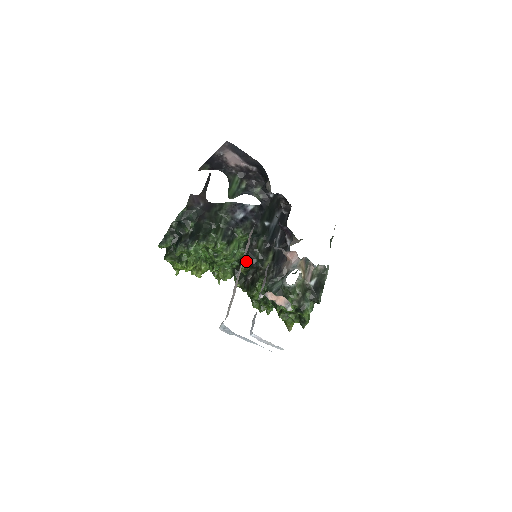
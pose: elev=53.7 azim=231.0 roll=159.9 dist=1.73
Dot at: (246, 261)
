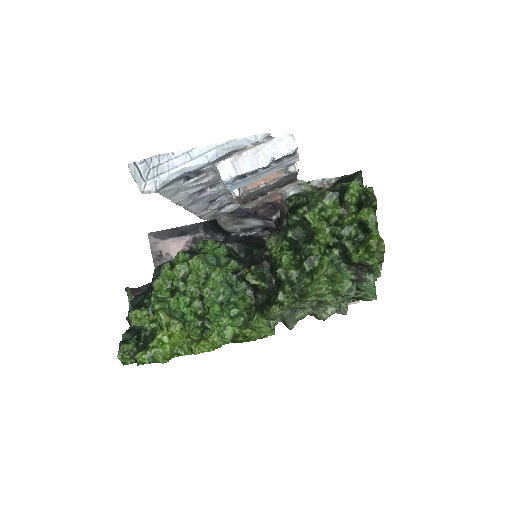
Dot at: (247, 268)
